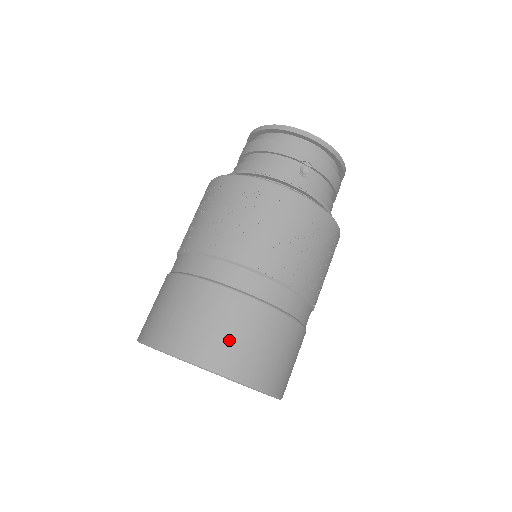
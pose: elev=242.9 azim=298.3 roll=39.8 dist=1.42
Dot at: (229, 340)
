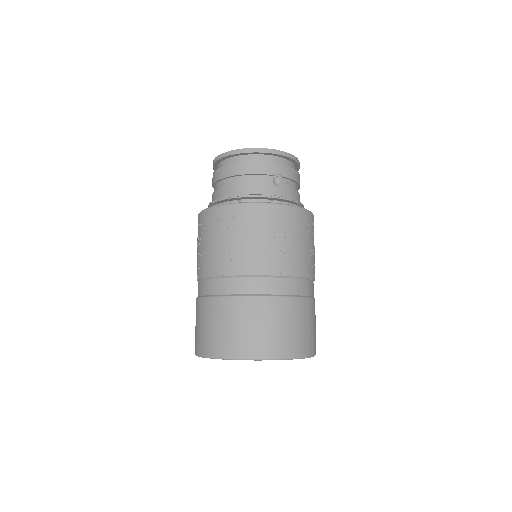
Dot at: (276, 333)
